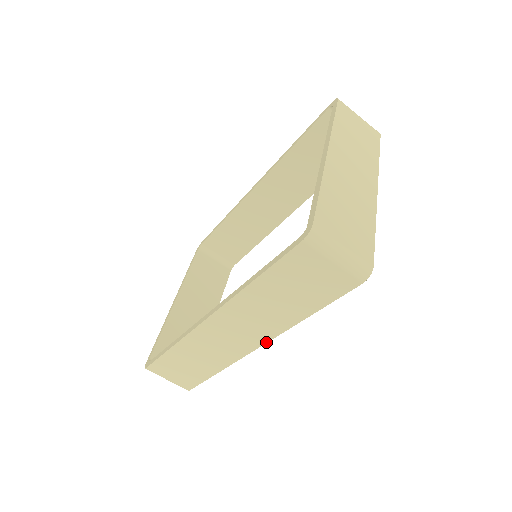
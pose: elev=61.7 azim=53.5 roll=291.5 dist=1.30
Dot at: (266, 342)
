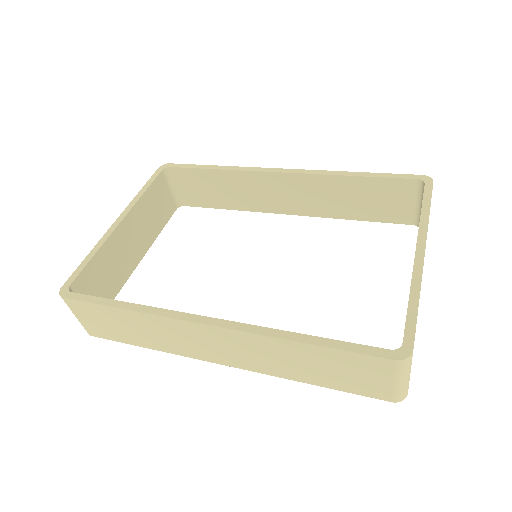
Dot at: (241, 368)
